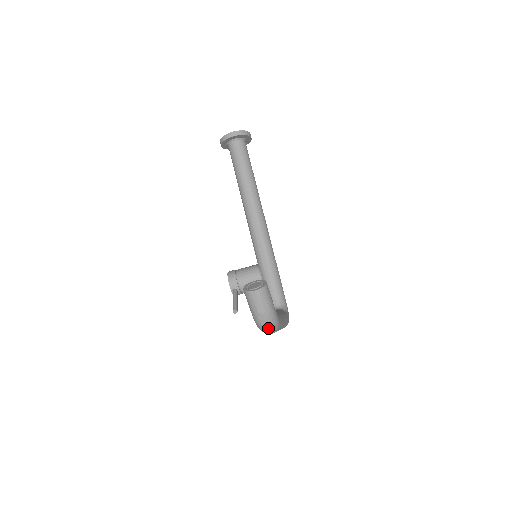
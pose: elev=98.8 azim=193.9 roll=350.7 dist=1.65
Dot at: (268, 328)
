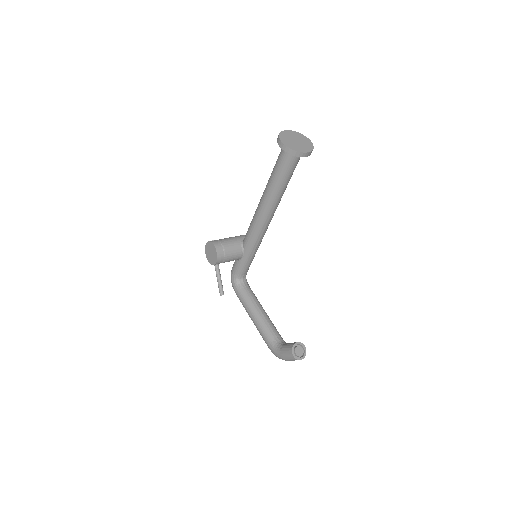
Dot at: occluded
